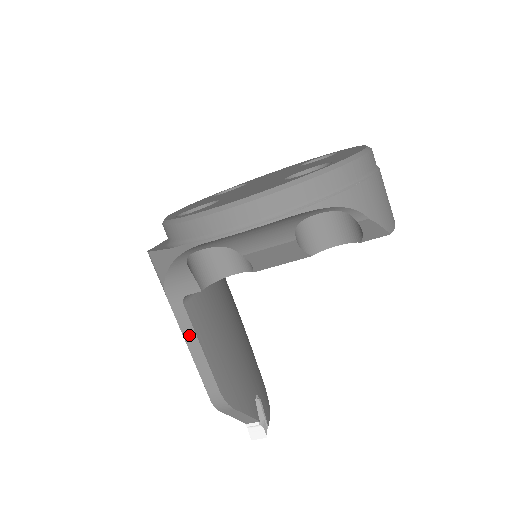
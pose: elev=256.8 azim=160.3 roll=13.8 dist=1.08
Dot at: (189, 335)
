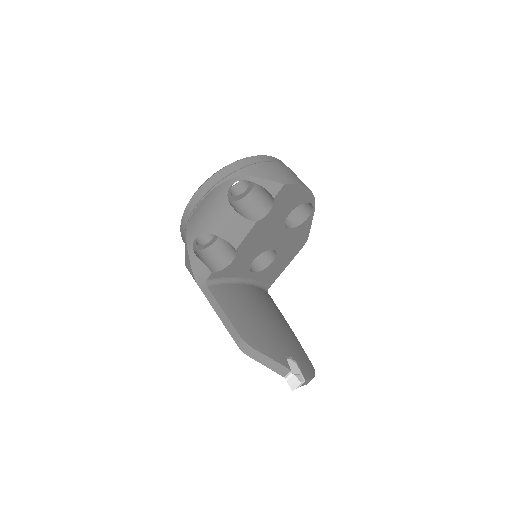
Dot at: (215, 305)
